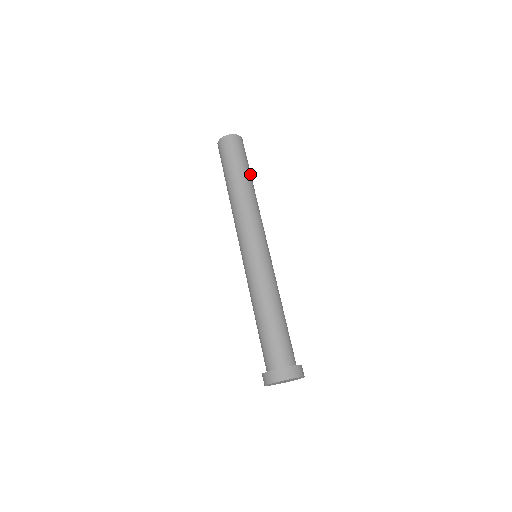
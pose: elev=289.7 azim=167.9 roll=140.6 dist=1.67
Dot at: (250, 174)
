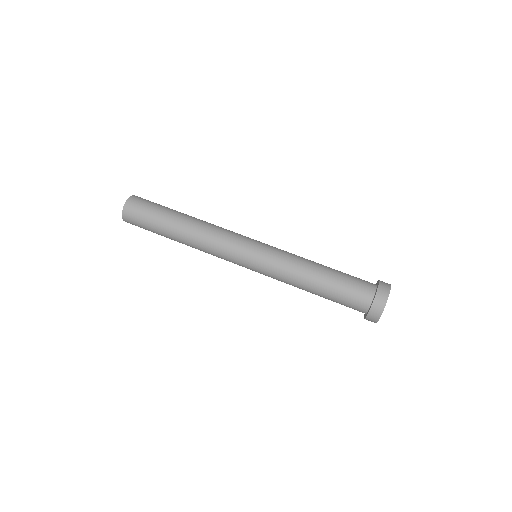
Dot at: (174, 212)
